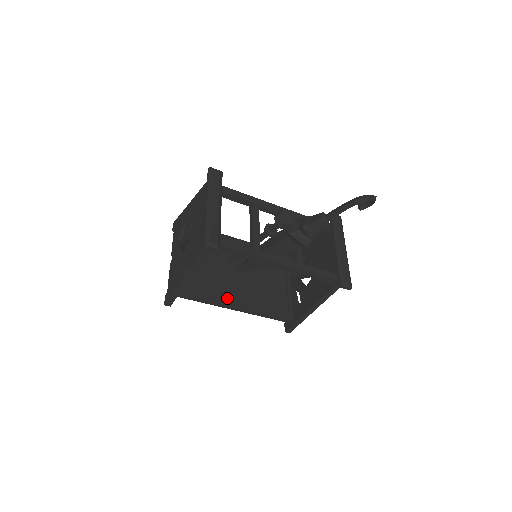
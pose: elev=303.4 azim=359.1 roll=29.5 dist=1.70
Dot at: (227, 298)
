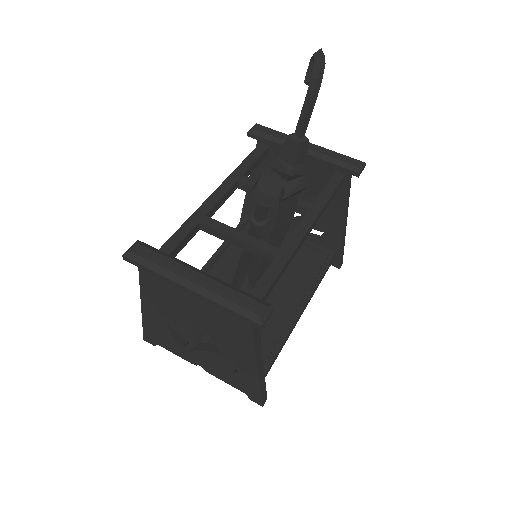
Dot at: (283, 319)
